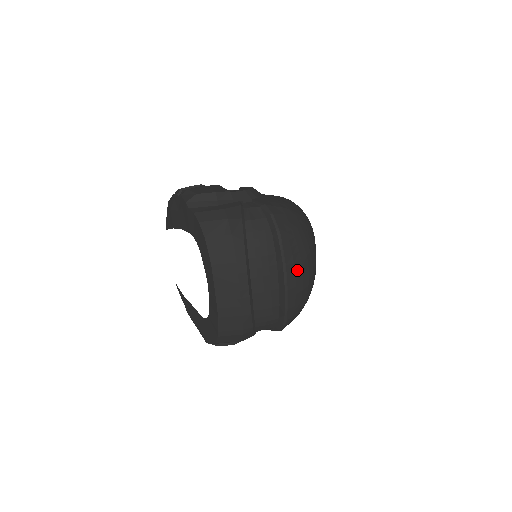
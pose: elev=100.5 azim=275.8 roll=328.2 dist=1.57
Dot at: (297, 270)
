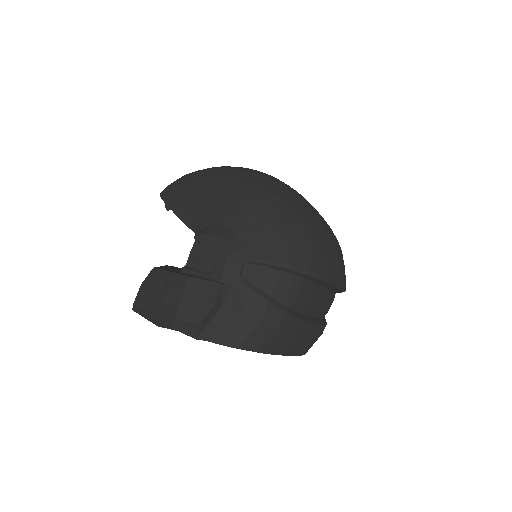
Dot at: (337, 267)
